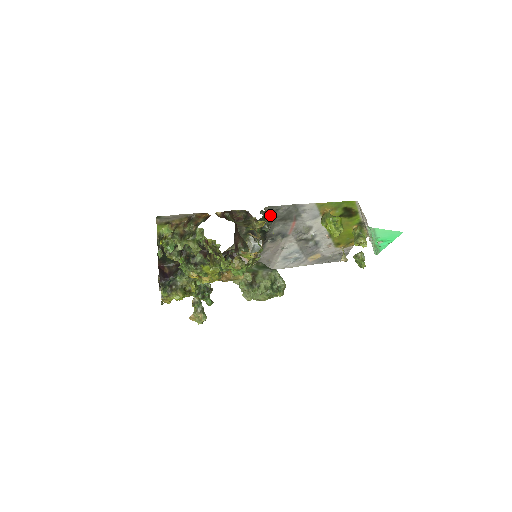
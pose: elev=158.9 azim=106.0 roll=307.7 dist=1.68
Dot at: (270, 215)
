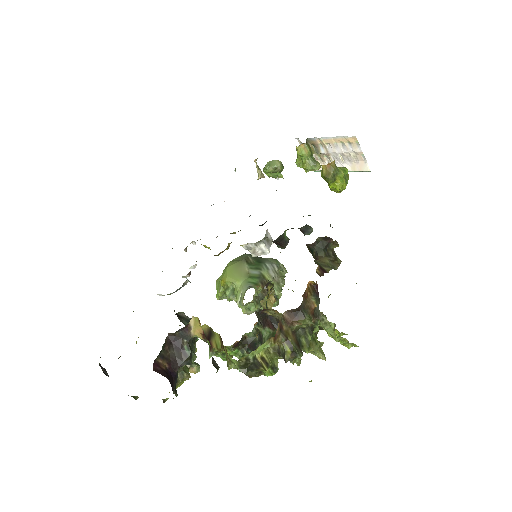
Dot at: occluded
